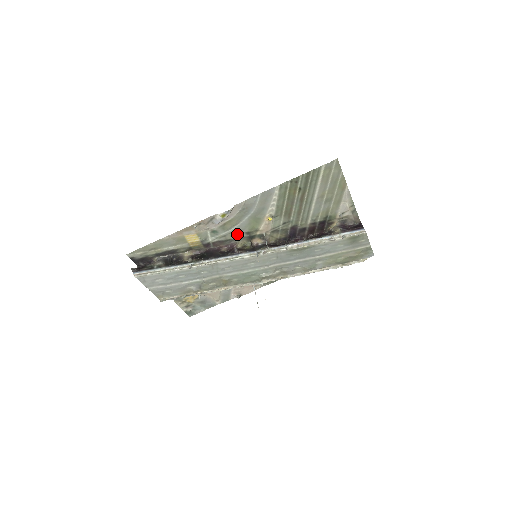
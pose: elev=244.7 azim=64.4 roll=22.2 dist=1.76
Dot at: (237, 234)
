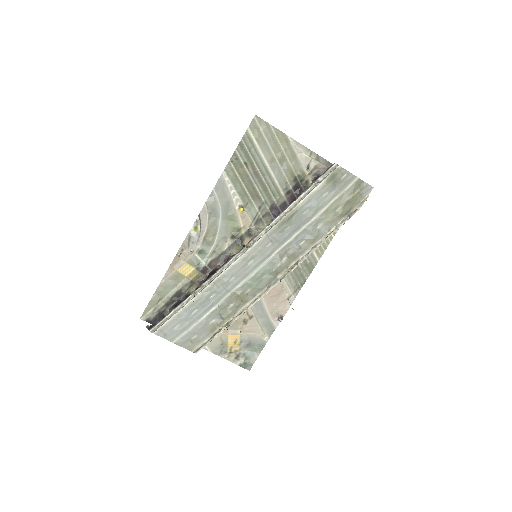
Dot at: (224, 244)
